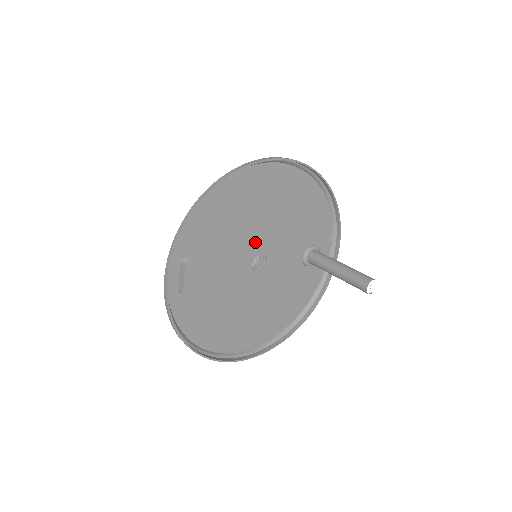
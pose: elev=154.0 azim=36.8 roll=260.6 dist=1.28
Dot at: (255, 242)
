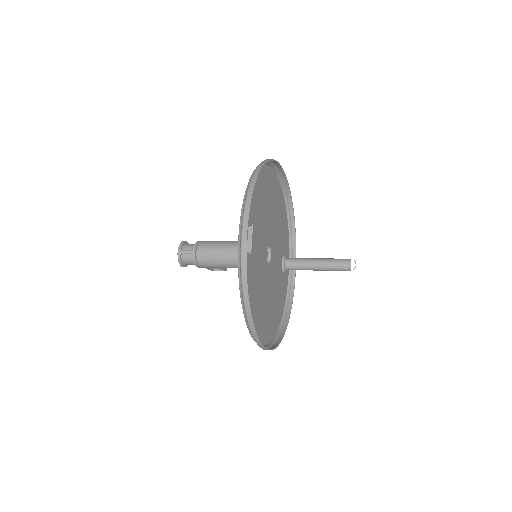
Dot at: (268, 233)
